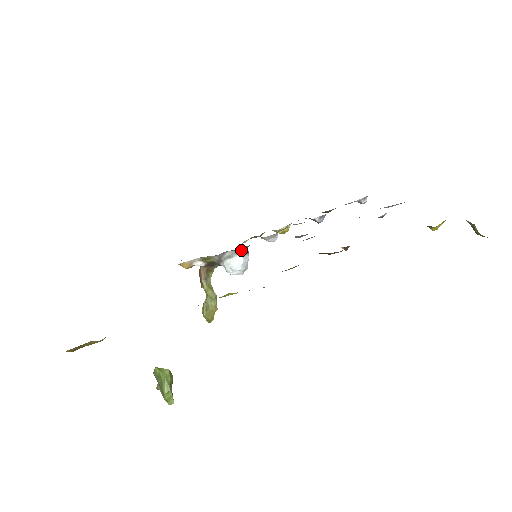
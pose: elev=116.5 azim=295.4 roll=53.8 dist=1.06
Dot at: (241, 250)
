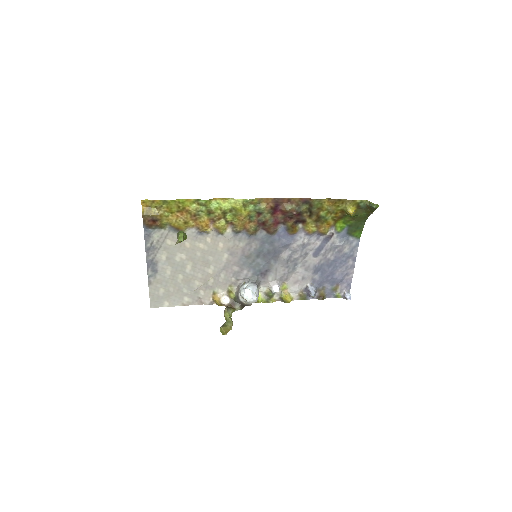
Dot at: (252, 280)
